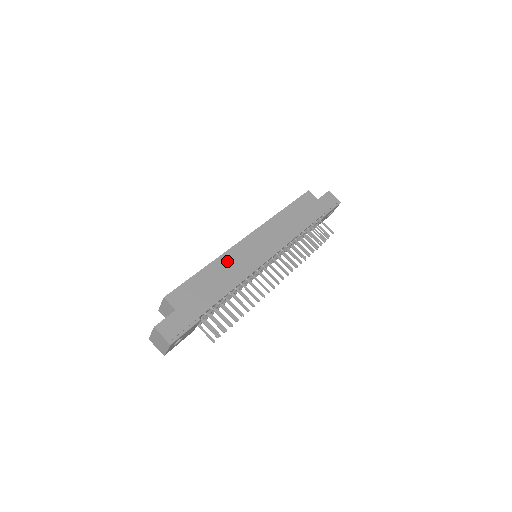
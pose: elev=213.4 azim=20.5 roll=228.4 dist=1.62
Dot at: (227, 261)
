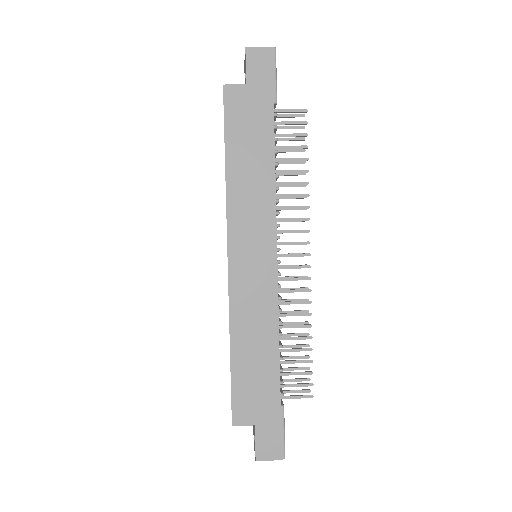
Dot at: (242, 316)
